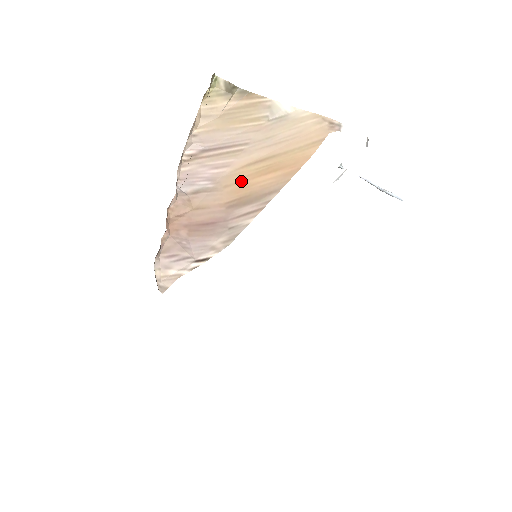
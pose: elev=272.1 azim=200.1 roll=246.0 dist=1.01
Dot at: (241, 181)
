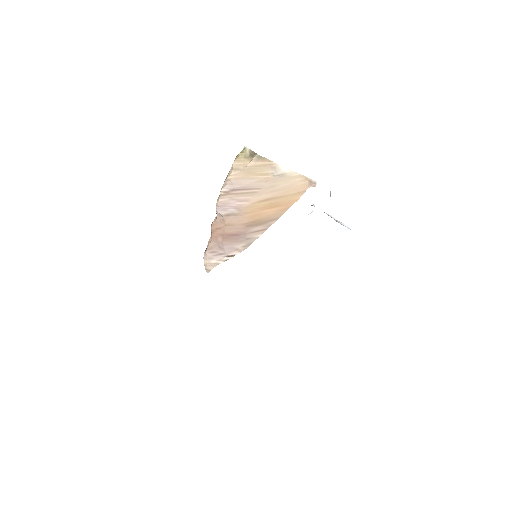
Dot at: (255, 211)
